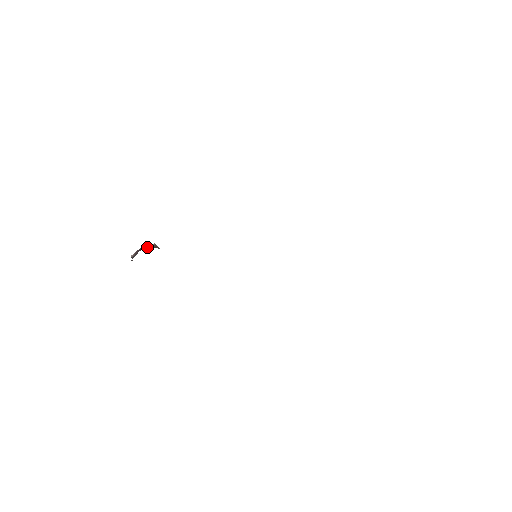
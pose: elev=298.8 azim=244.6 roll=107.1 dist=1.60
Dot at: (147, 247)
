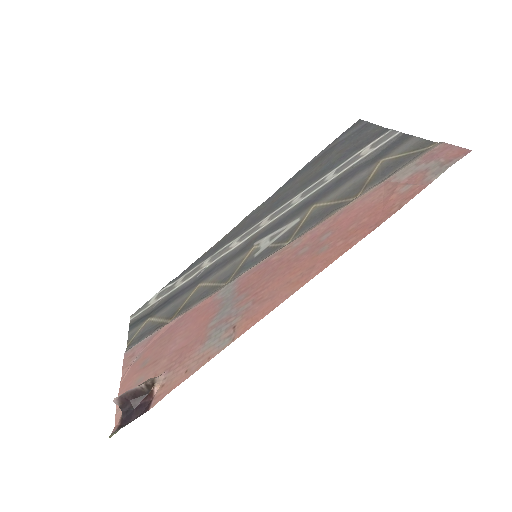
Dot at: (137, 394)
